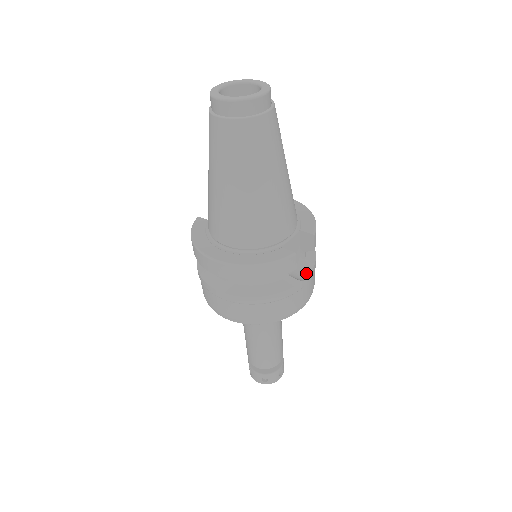
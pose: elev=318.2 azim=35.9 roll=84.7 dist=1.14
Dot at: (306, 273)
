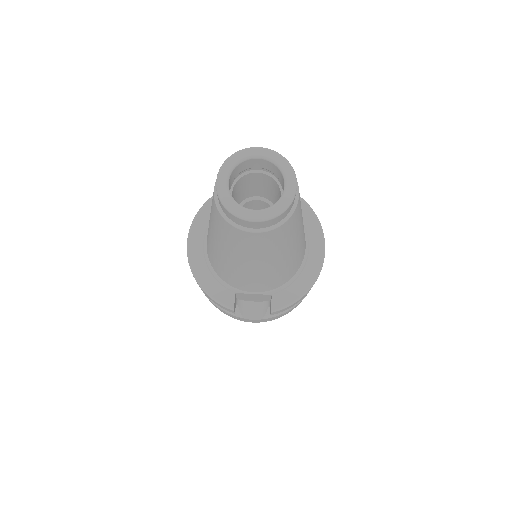
Dot at: (258, 315)
